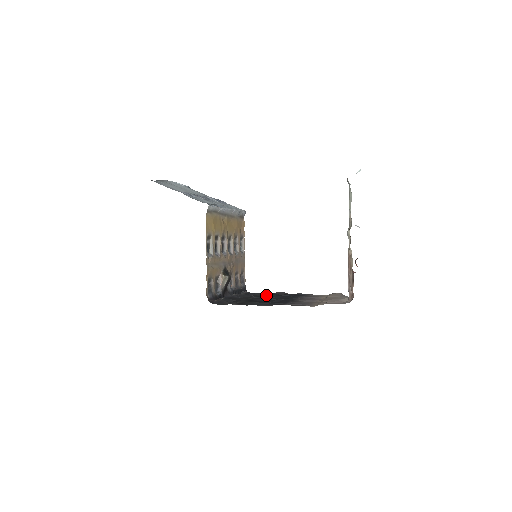
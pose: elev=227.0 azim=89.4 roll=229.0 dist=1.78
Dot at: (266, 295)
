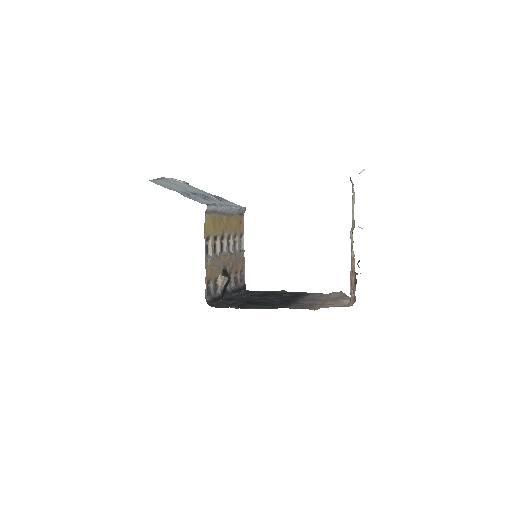
Dot at: (266, 295)
